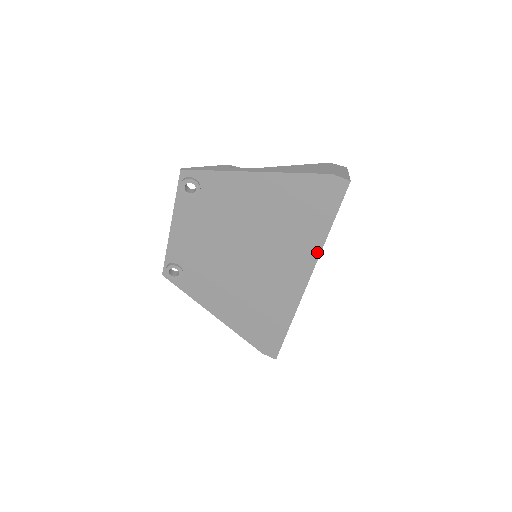
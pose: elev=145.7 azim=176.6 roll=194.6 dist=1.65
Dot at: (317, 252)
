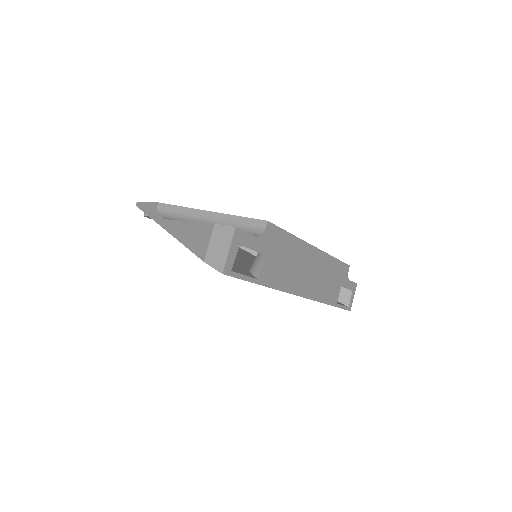
Dot at: occluded
